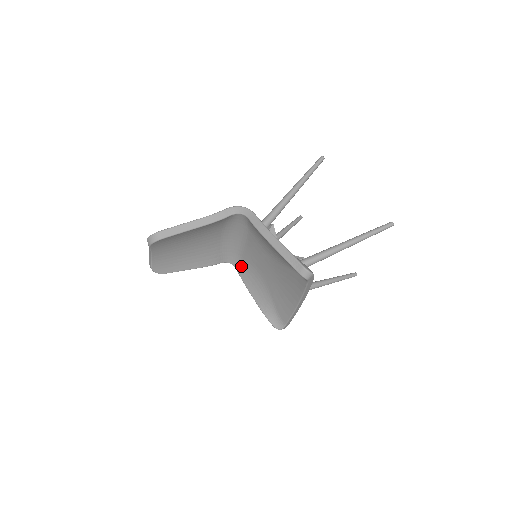
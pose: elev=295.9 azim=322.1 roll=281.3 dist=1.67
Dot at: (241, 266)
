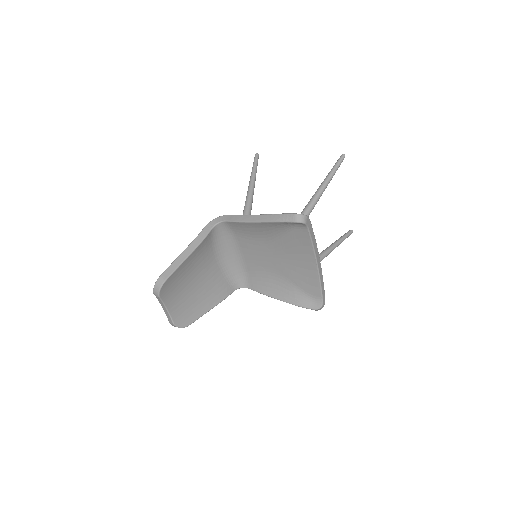
Dot at: (251, 281)
